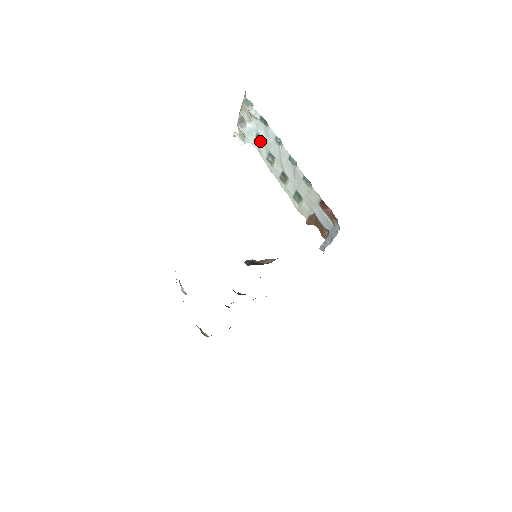
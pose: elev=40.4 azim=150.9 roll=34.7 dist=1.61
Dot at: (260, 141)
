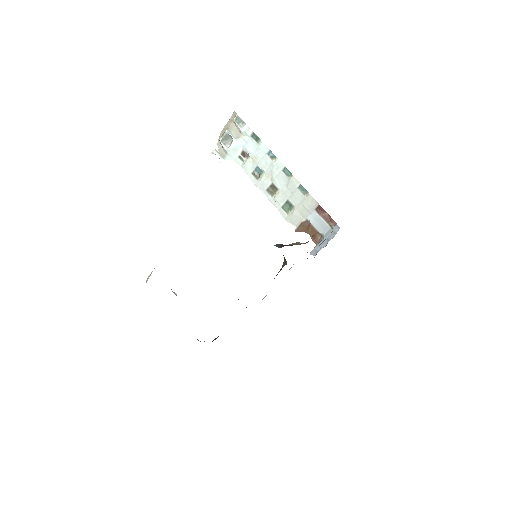
Dot at: (245, 157)
